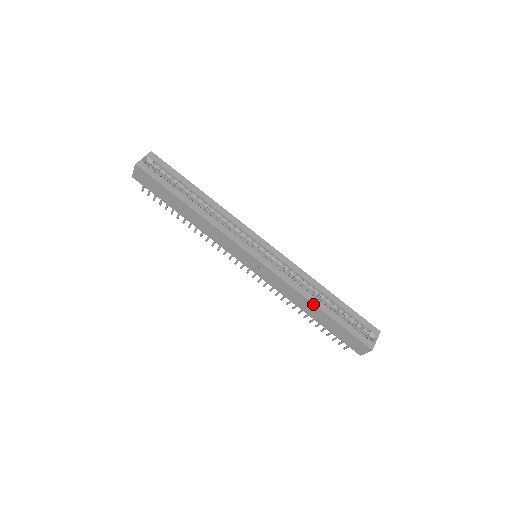
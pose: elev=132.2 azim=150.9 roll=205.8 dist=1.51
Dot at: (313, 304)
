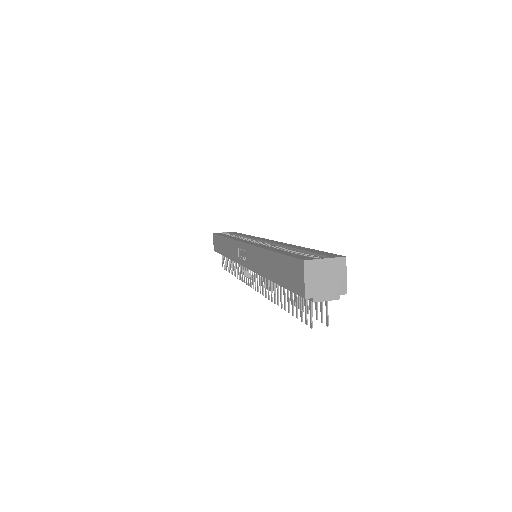
Dot at: (265, 250)
